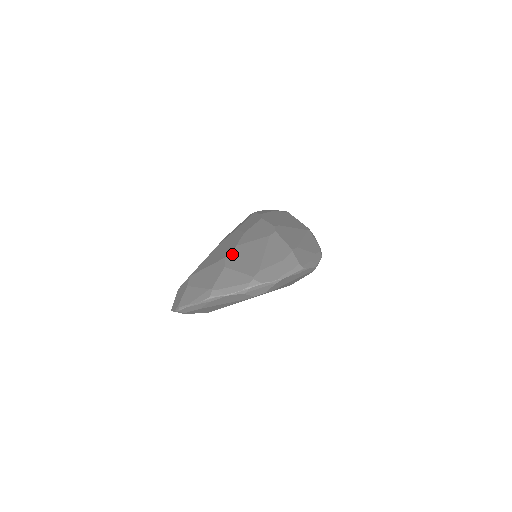
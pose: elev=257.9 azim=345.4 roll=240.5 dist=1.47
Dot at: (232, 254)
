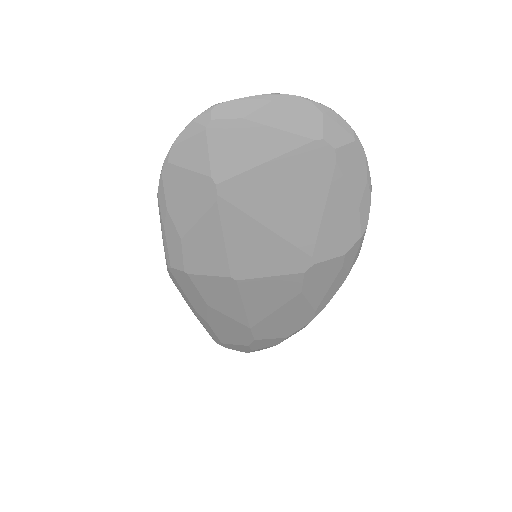
Dot at: occluded
